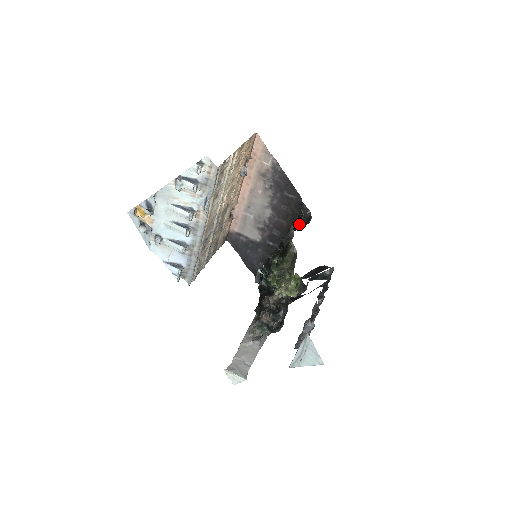
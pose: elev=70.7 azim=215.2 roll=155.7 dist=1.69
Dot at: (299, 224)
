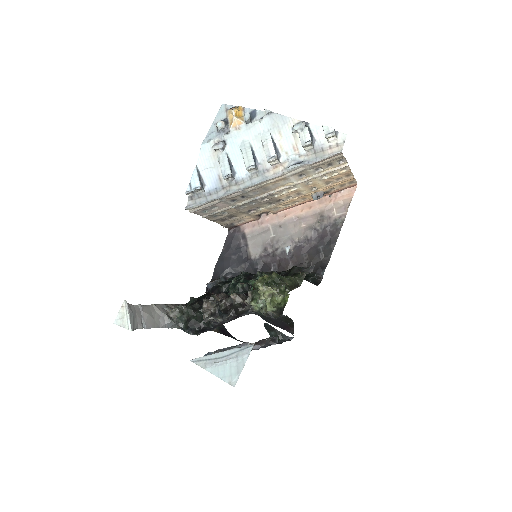
Dot at: (305, 278)
